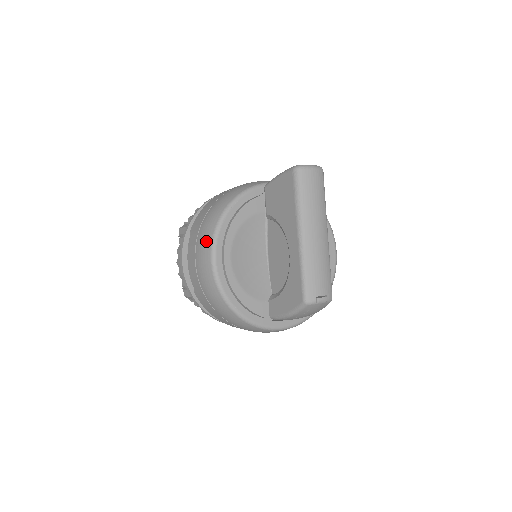
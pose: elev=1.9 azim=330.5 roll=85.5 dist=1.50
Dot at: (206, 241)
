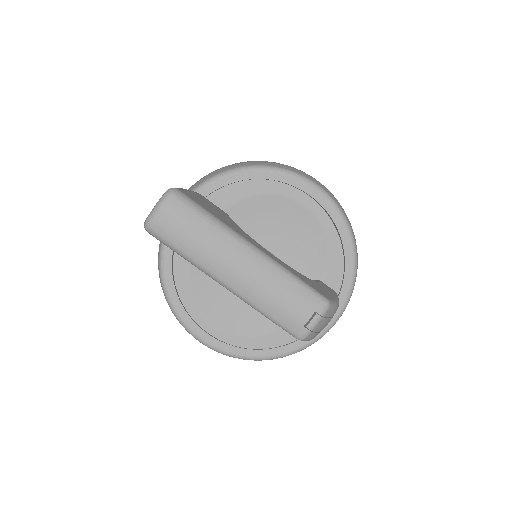
Dot at: occluded
